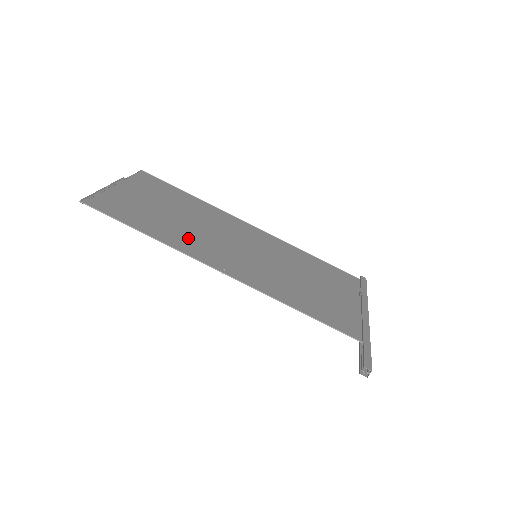
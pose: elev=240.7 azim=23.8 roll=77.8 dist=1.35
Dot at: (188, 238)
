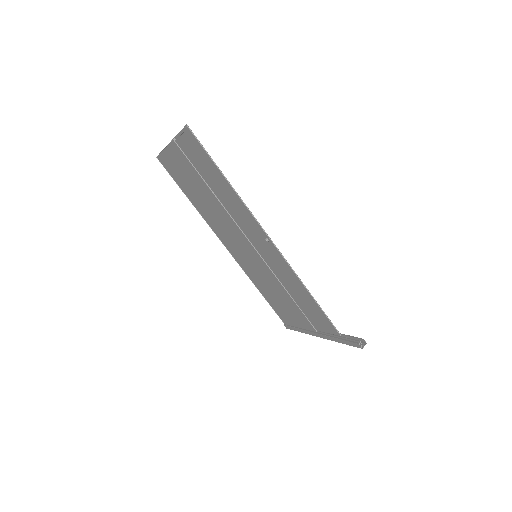
Dot at: (236, 207)
